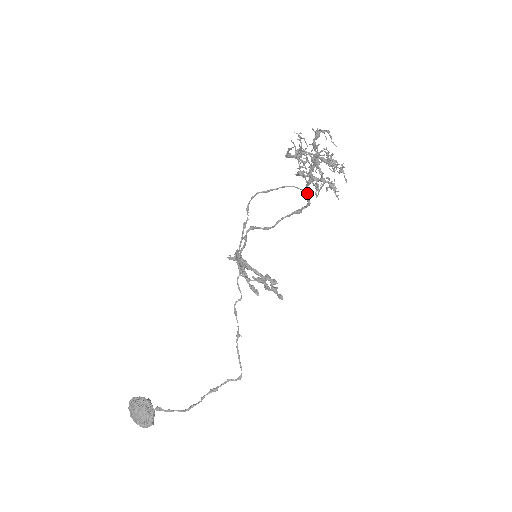
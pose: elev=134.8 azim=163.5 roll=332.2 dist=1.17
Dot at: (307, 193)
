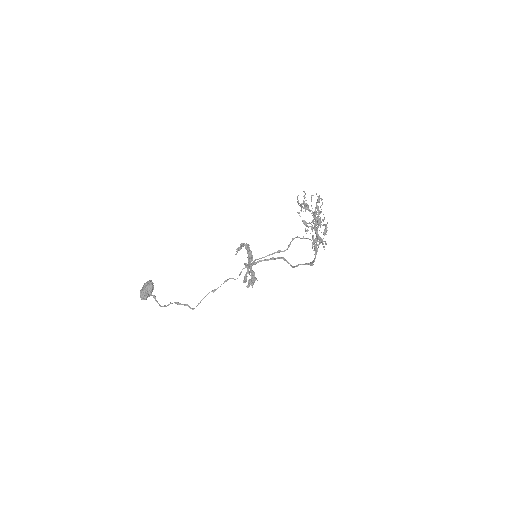
Dot at: (315, 249)
